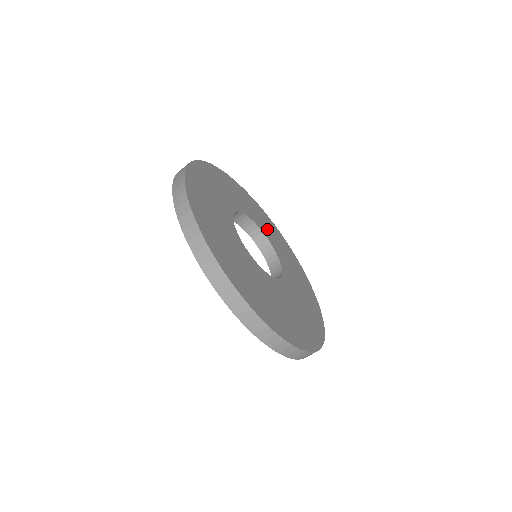
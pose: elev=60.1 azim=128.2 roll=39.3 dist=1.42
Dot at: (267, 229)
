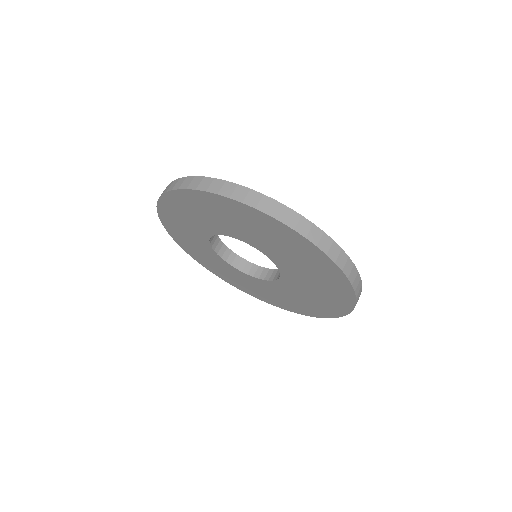
Dot at: occluded
